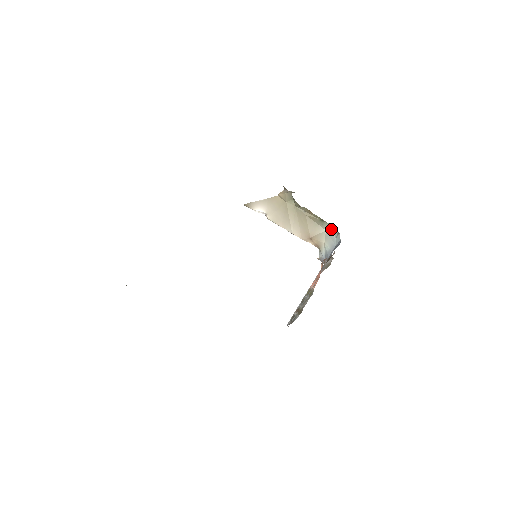
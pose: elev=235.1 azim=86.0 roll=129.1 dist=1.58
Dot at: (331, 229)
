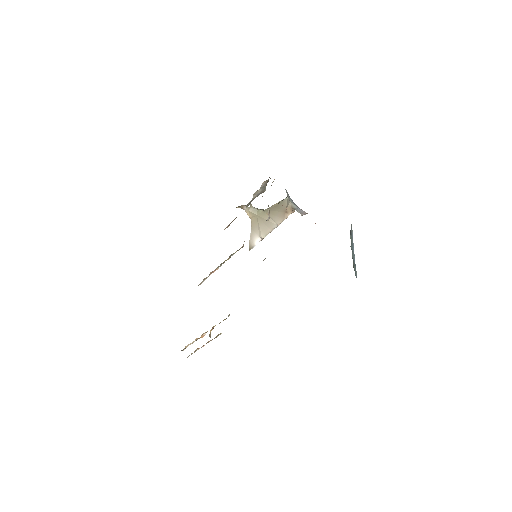
Dot at: occluded
